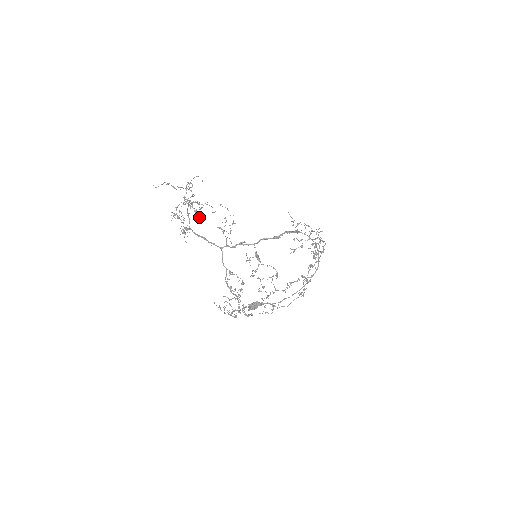
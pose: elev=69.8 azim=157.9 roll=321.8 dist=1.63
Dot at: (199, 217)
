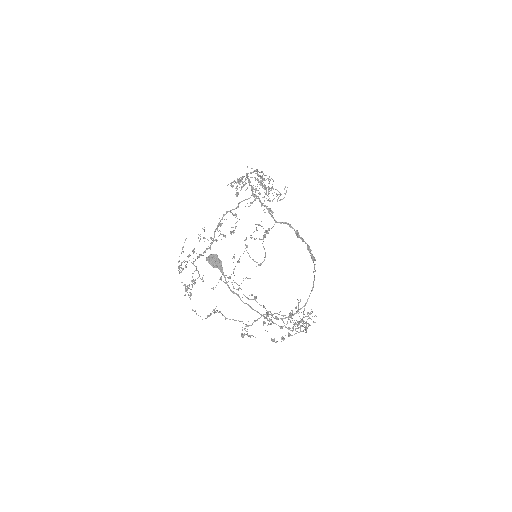
Dot at: (251, 202)
